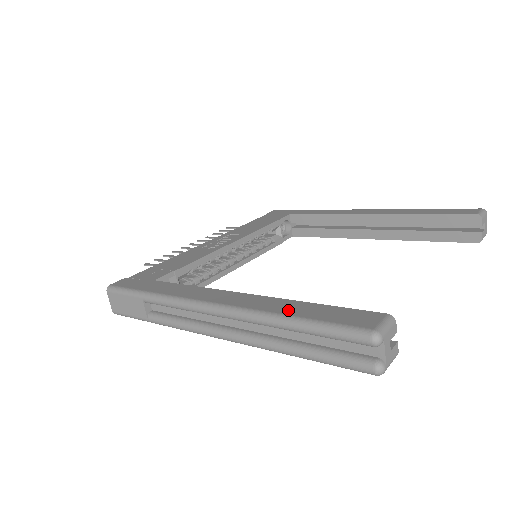
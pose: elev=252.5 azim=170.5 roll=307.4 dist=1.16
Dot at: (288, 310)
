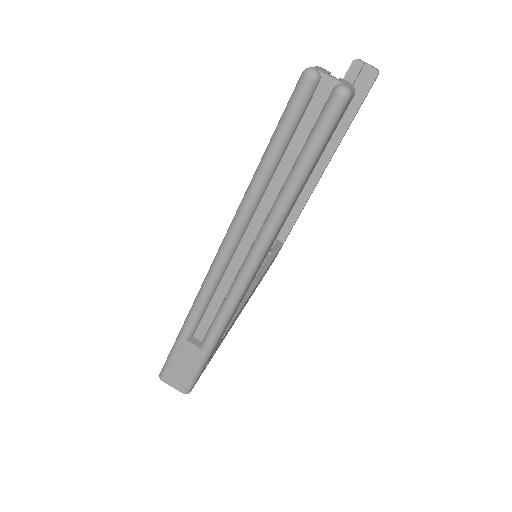
Dot at: occluded
